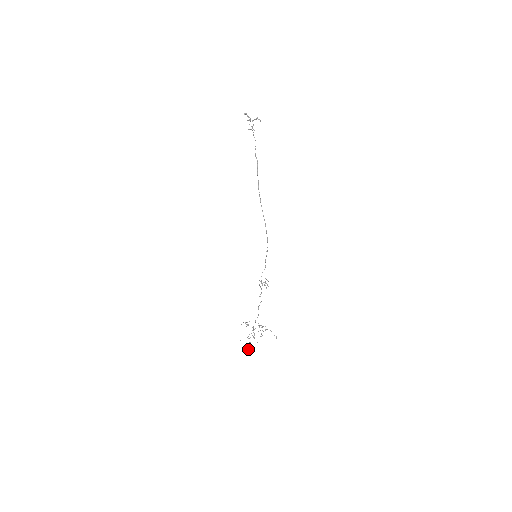
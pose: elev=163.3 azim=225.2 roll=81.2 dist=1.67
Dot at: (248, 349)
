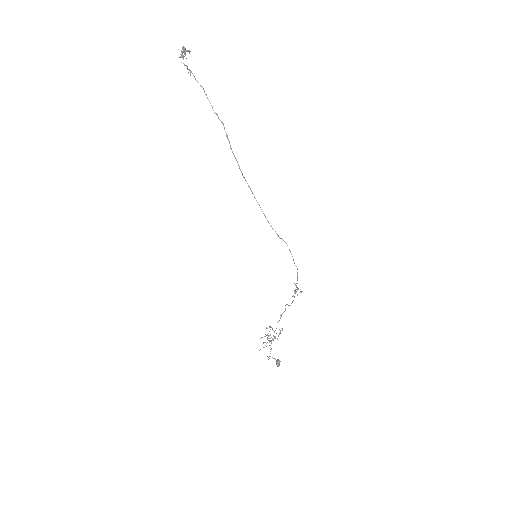
Dot at: occluded
